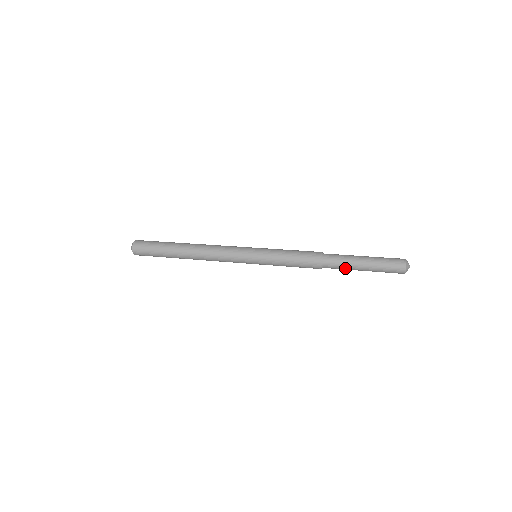
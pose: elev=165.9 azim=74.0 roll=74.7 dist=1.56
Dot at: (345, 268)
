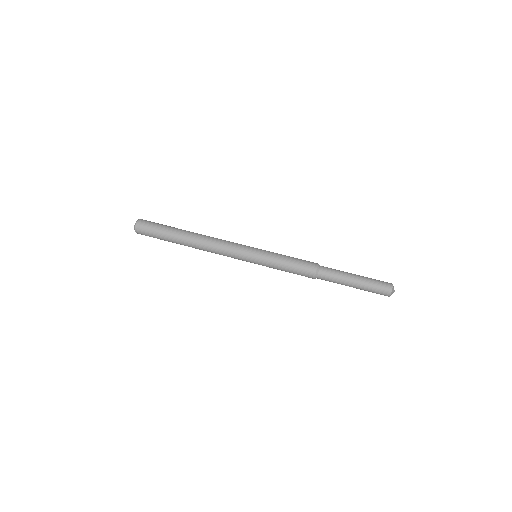
Dot at: (337, 282)
